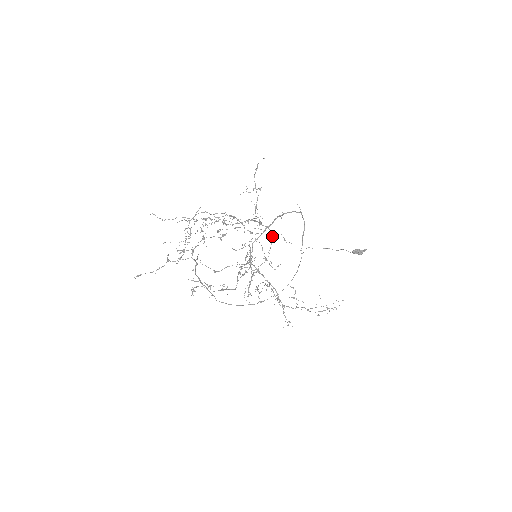
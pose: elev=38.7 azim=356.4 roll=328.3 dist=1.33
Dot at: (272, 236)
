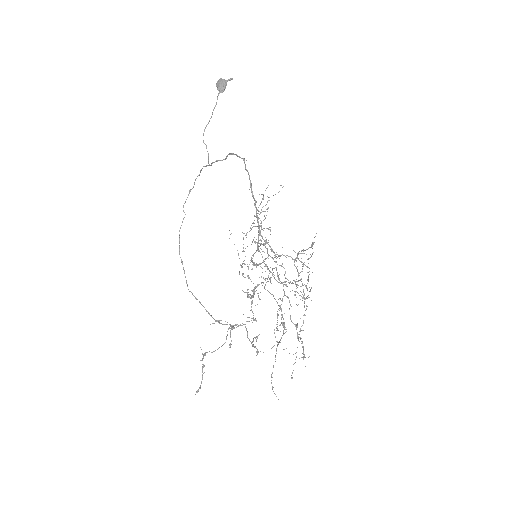
Dot at: occluded
